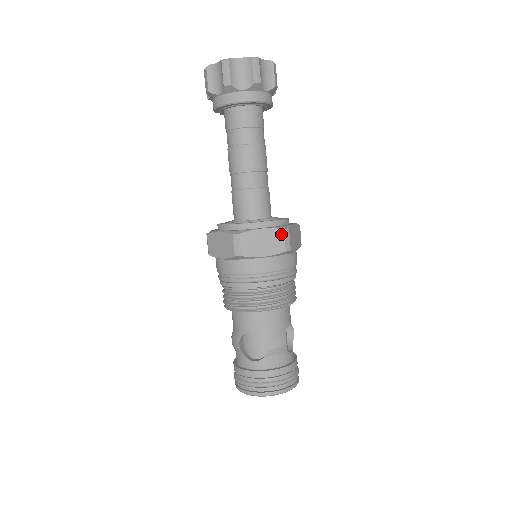
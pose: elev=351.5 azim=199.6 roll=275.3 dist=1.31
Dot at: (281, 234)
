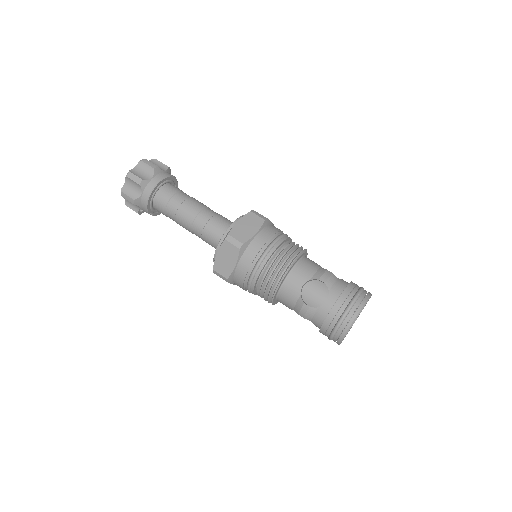
Dot at: (252, 215)
